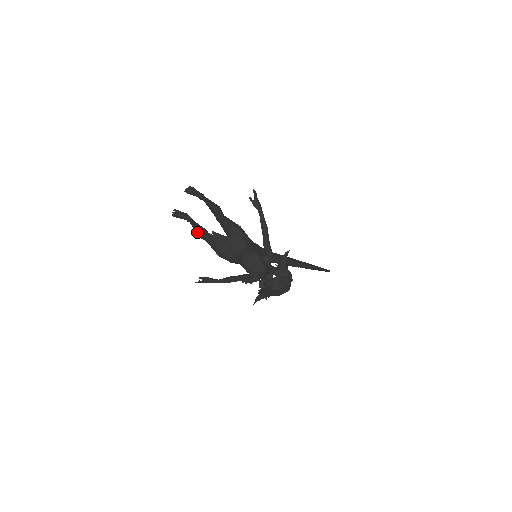
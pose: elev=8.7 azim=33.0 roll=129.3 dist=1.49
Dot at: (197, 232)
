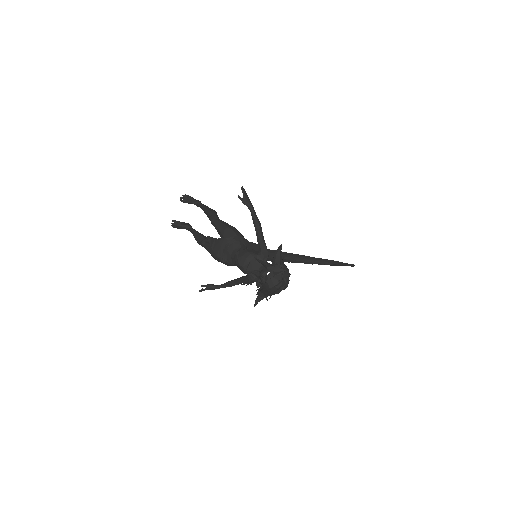
Dot at: (196, 240)
